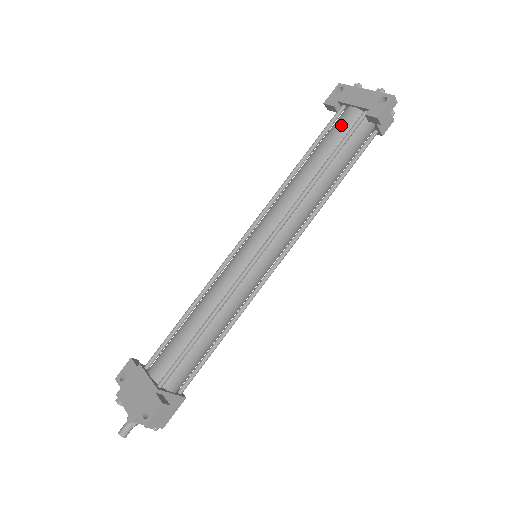
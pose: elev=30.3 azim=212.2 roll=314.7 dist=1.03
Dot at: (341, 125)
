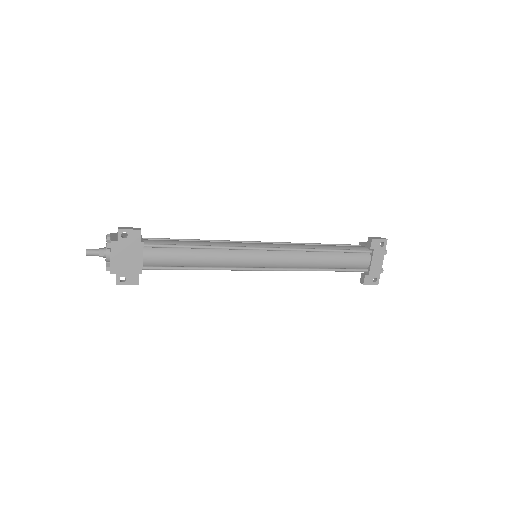
Dot at: (357, 262)
